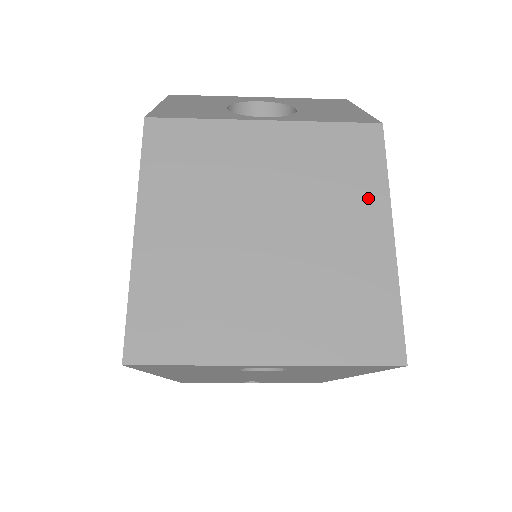
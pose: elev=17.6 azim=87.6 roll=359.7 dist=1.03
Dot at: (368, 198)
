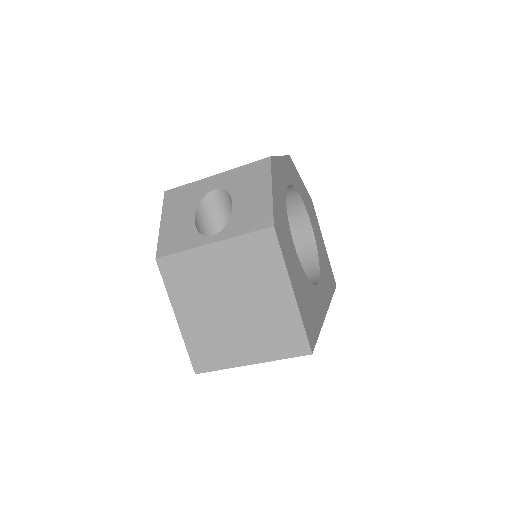
Dot at: (276, 275)
